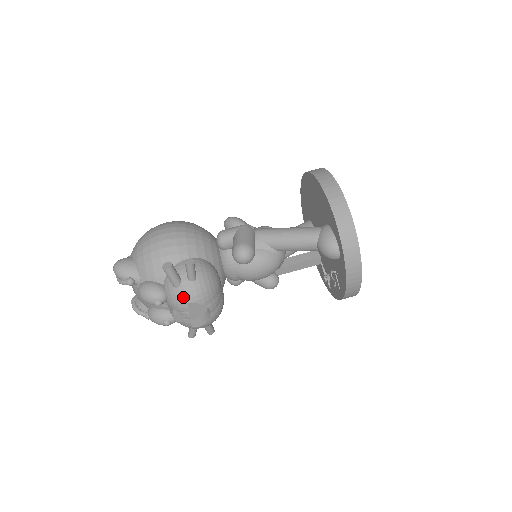
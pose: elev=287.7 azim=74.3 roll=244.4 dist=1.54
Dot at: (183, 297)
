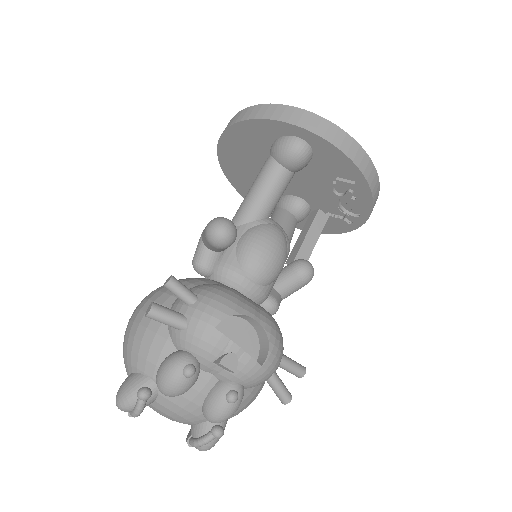
Dot at: (203, 327)
